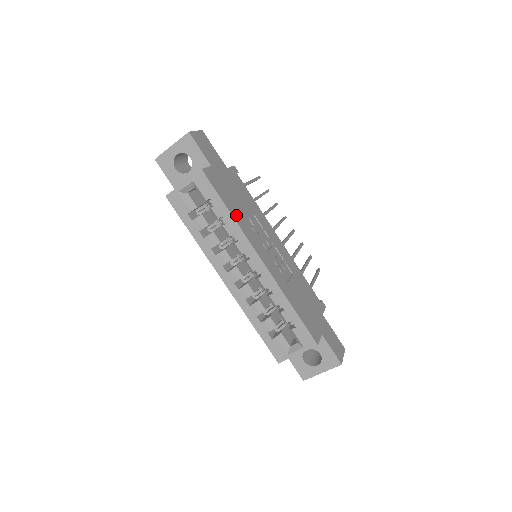
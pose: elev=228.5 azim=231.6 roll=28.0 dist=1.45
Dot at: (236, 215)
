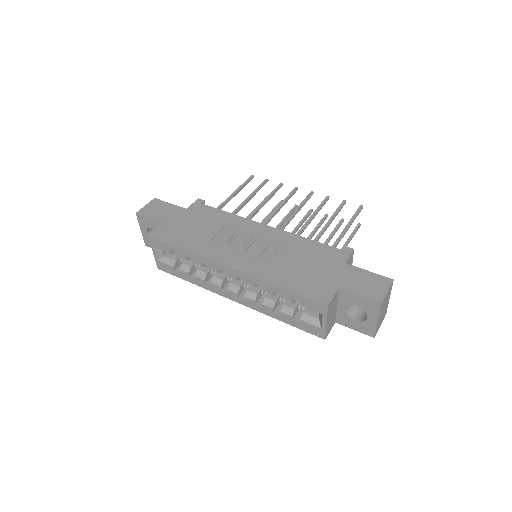
Dot at: (194, 247)
